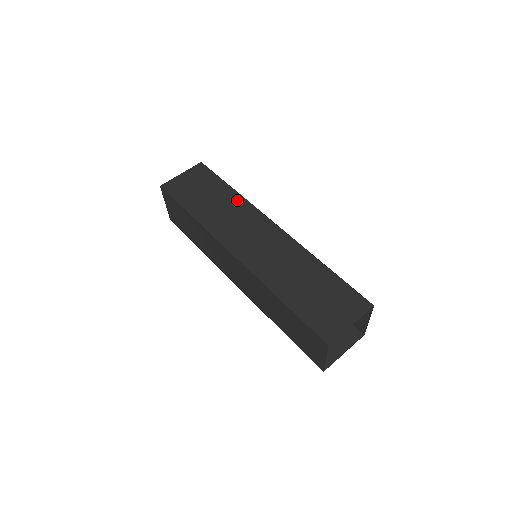
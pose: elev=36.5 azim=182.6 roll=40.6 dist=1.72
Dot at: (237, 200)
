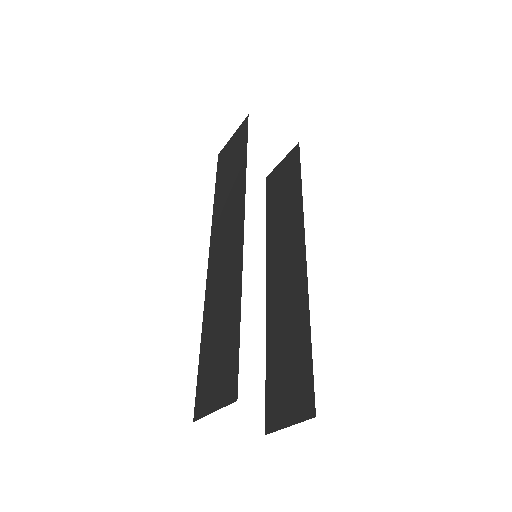
Dot at: (241, 180)
